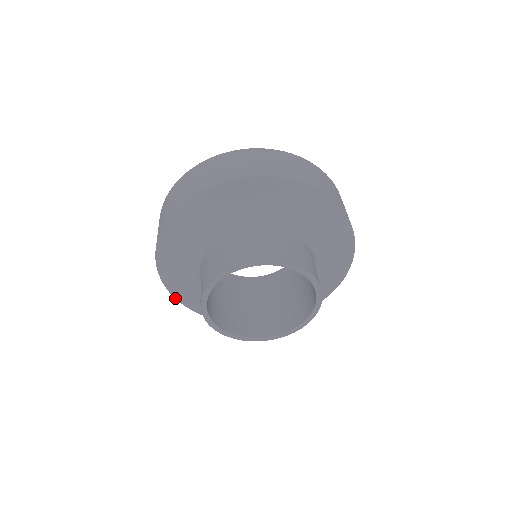
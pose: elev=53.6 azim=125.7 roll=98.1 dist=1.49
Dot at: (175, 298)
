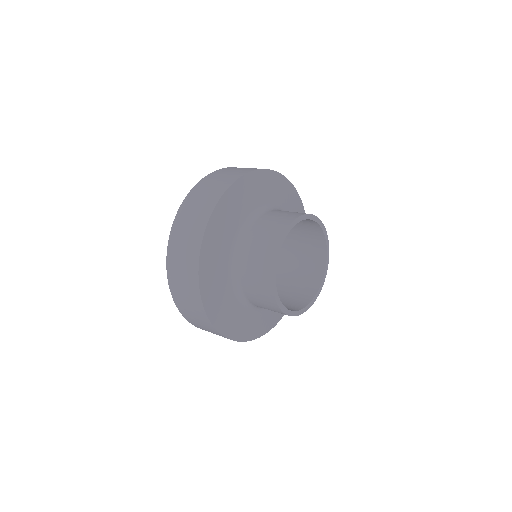
Dot at: occluded
